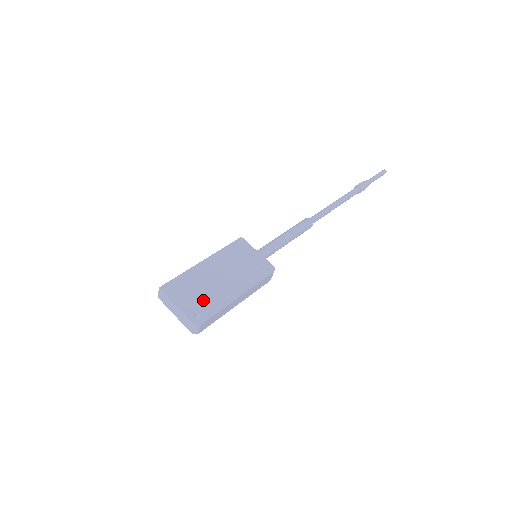
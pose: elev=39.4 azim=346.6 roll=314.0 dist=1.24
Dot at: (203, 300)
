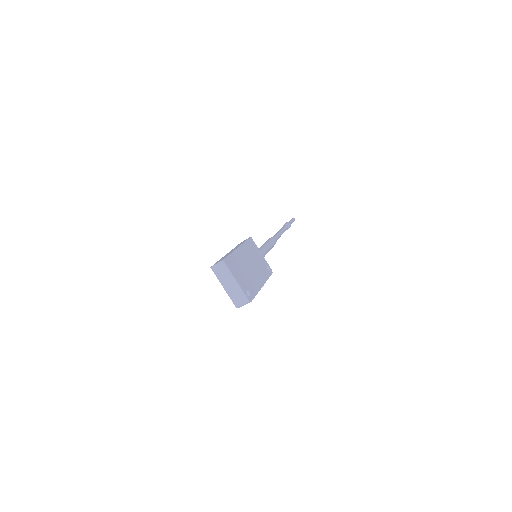
Dot at: (247, 281)
